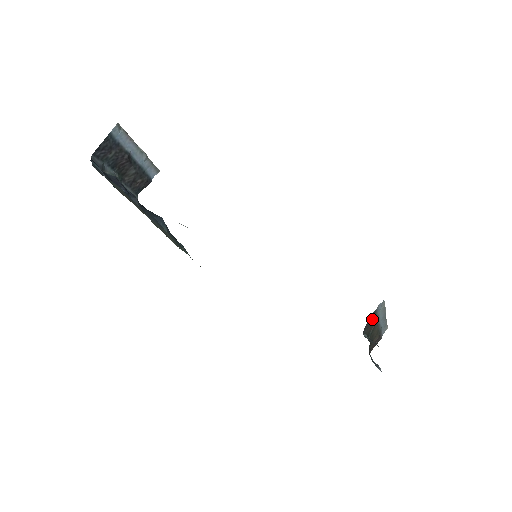
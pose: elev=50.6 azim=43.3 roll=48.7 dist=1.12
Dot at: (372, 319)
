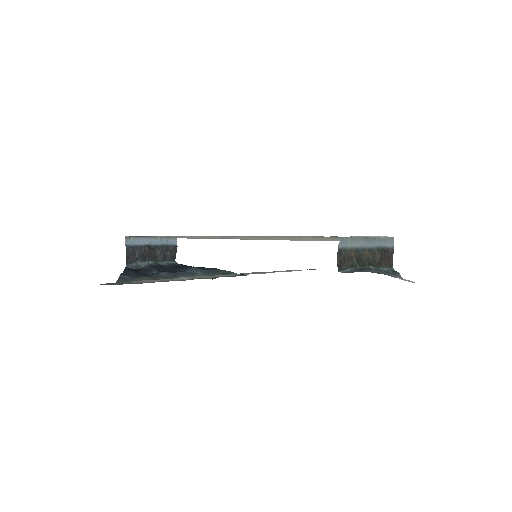
Dot at: (344, 256)
